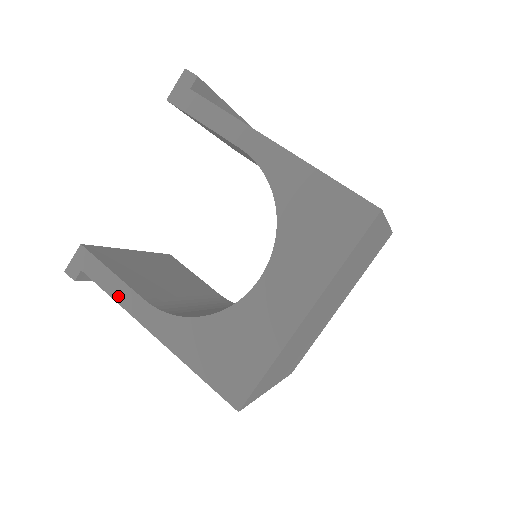
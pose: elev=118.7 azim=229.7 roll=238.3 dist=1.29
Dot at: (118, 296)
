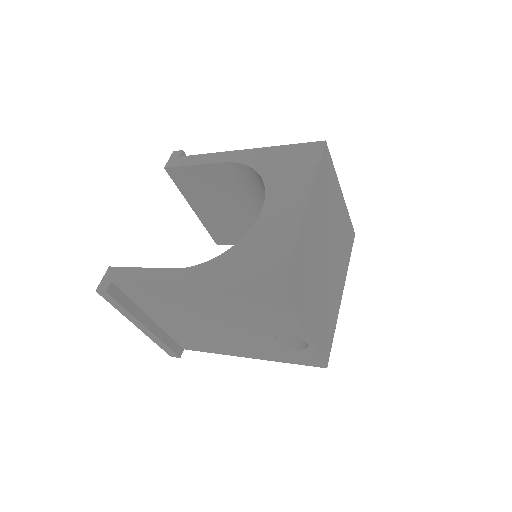
Dot at: (149, 279)
